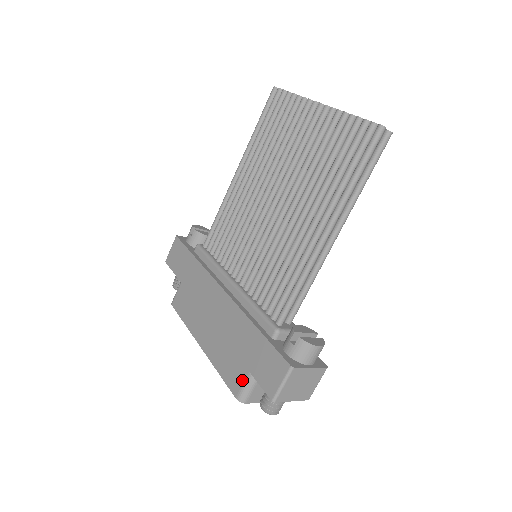
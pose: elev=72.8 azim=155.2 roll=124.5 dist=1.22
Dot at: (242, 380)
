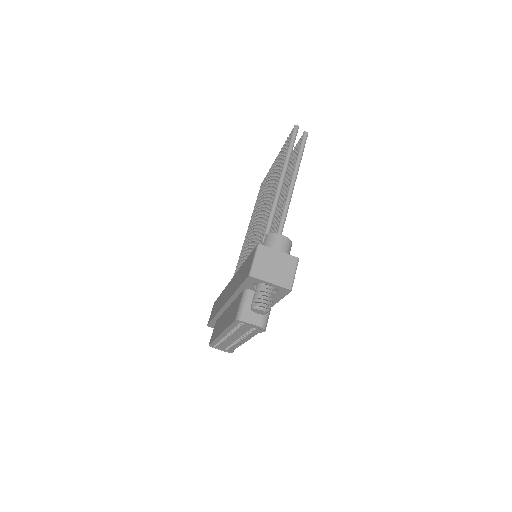
Dot at: (238, 304)
